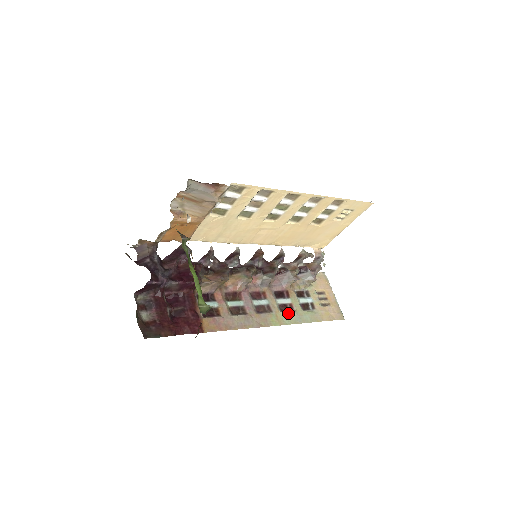
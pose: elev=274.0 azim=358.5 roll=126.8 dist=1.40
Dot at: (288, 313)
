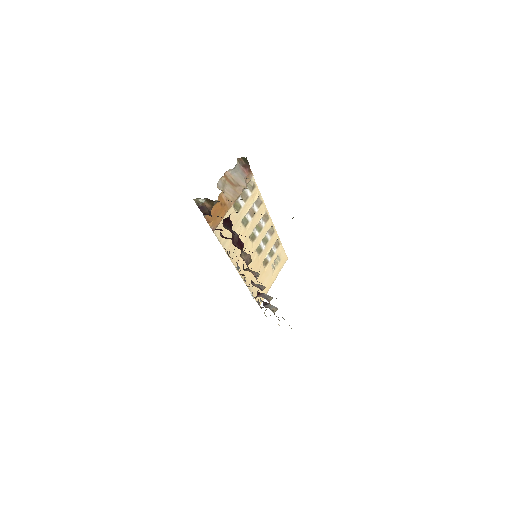
Dot at: occluded
